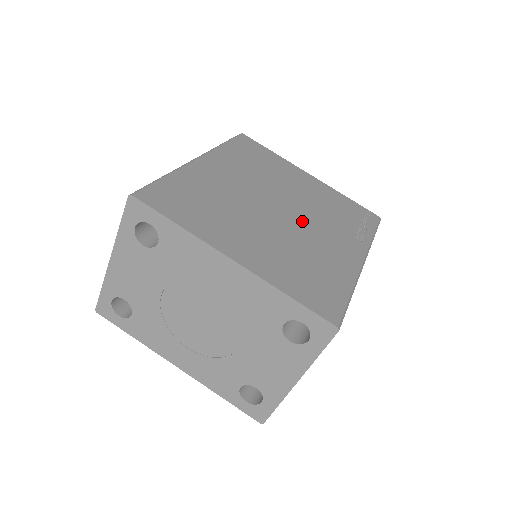
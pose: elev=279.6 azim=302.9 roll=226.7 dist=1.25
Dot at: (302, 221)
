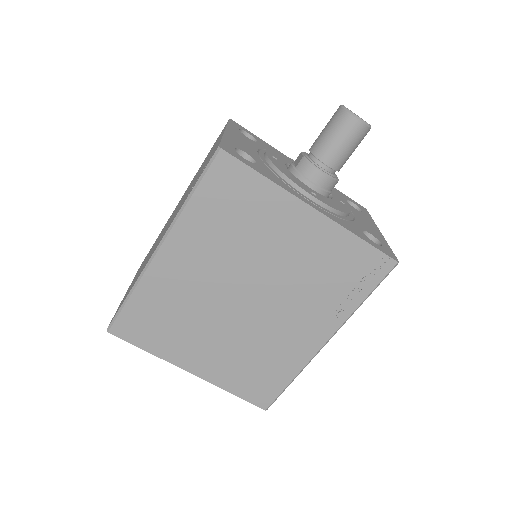
Dot at: (270, 310)
